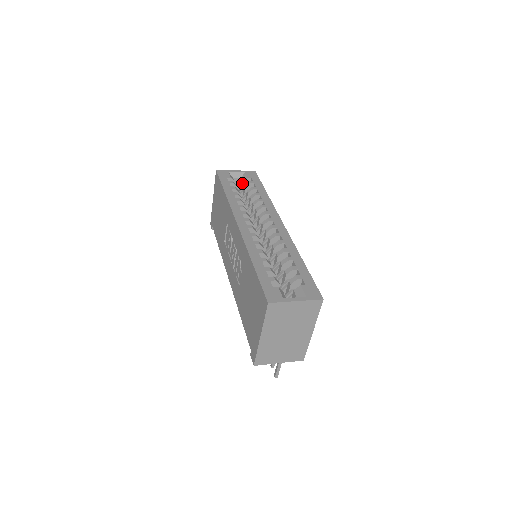
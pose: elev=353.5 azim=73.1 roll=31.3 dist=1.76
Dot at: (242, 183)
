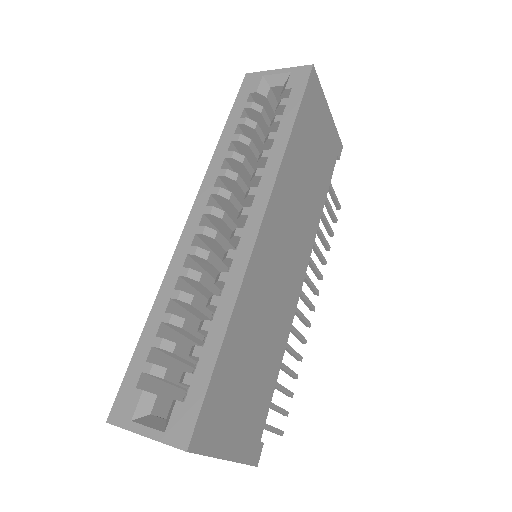
Dot at: (281, 98)
